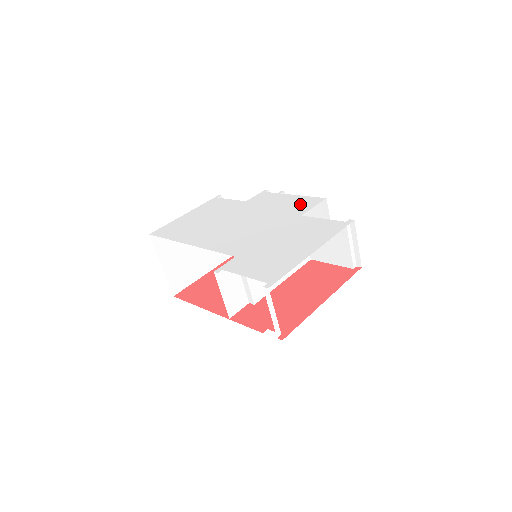
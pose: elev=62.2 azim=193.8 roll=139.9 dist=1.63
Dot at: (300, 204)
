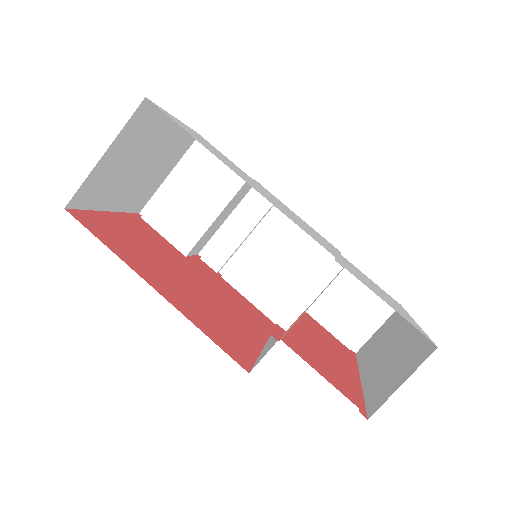
Dot at: occluded
